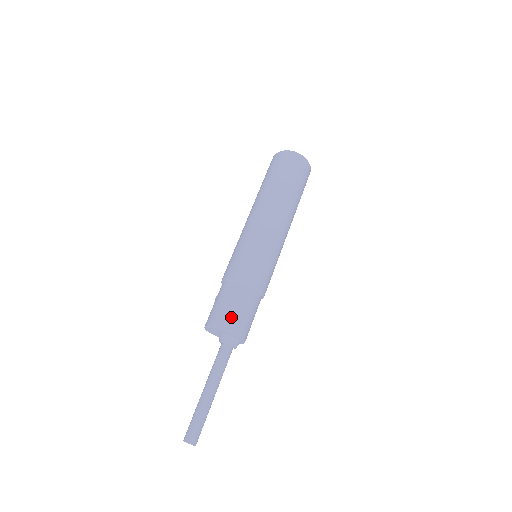
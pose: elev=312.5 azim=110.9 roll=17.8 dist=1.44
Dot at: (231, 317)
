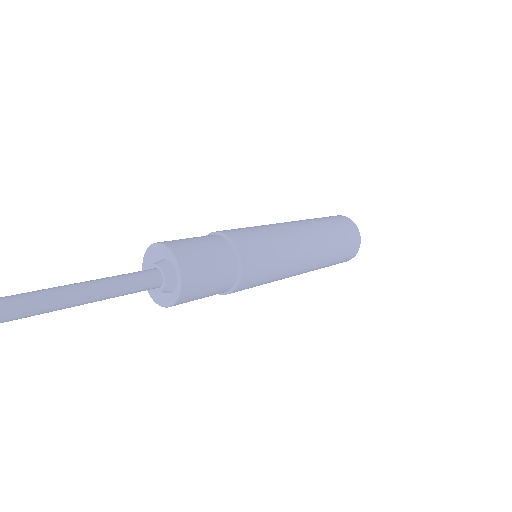
Dot at: (180, 241)
